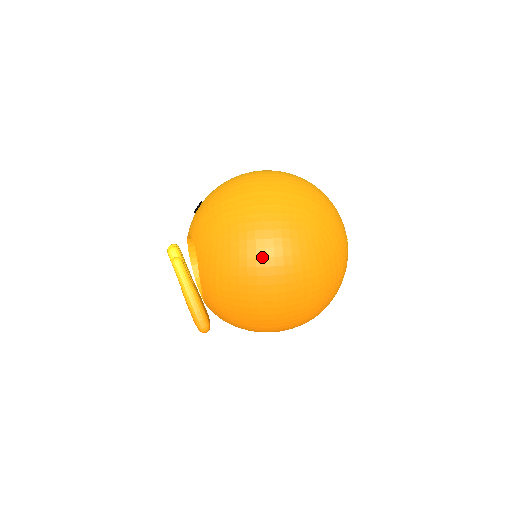
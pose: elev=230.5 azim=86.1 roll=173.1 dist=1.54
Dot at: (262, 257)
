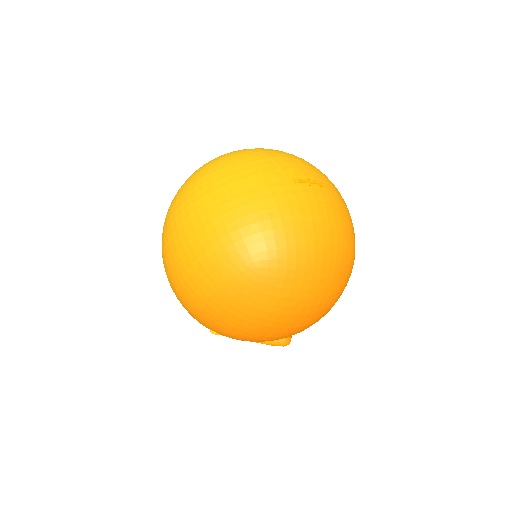
Dot at: (244, 328)
